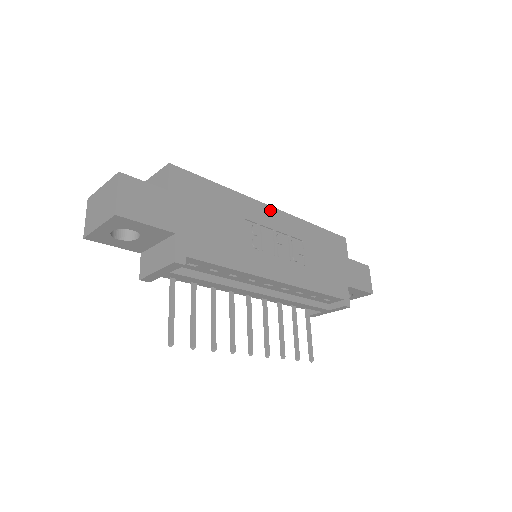
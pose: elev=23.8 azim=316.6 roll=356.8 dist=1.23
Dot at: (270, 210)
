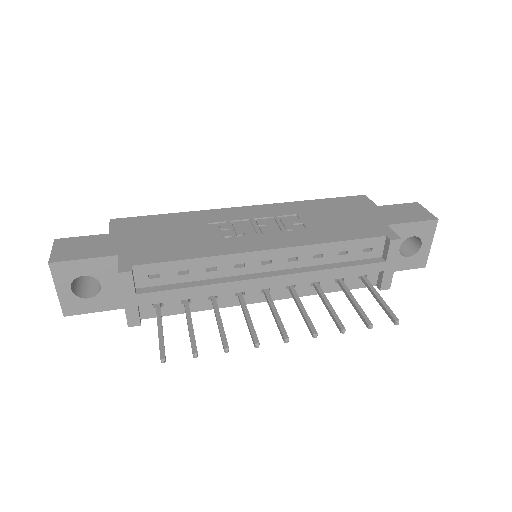
Dot at: (241, 209)
